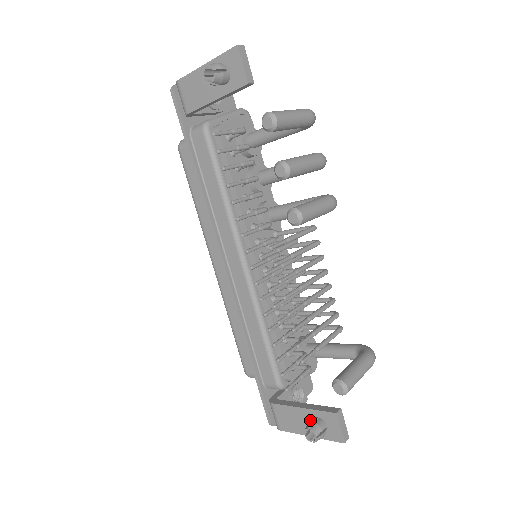
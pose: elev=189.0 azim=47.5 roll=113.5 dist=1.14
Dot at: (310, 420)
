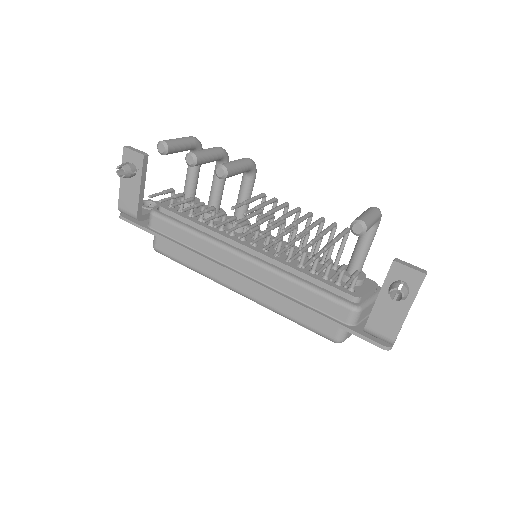
Dot at: occluded
